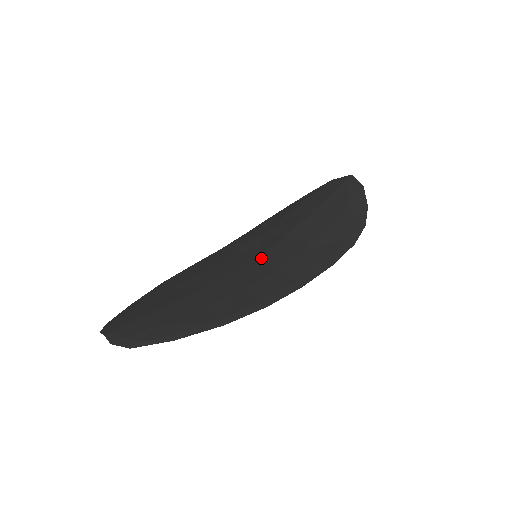
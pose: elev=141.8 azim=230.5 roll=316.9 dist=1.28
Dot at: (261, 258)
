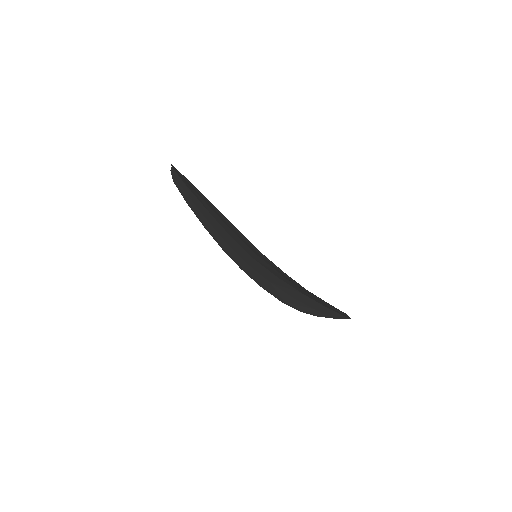
Dot at: occluded
